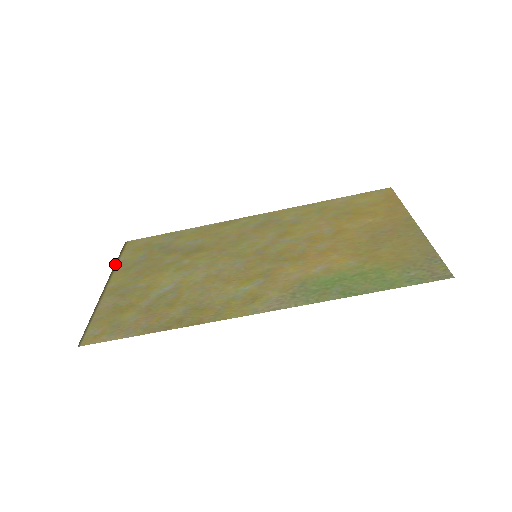
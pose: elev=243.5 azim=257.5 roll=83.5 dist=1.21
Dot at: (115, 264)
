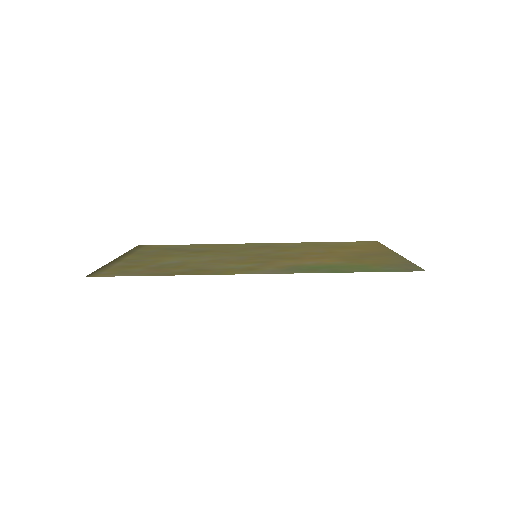
Dot at: (127, 252)
